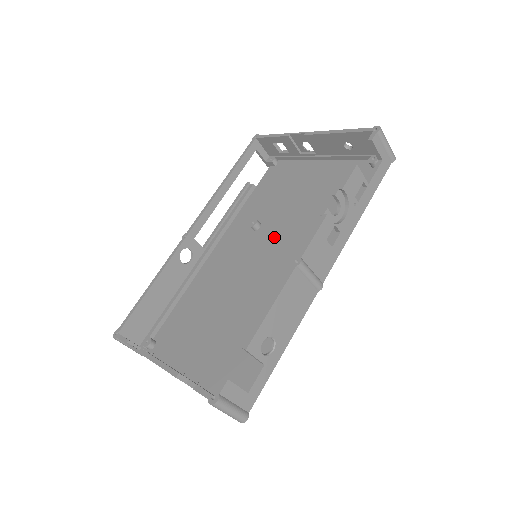
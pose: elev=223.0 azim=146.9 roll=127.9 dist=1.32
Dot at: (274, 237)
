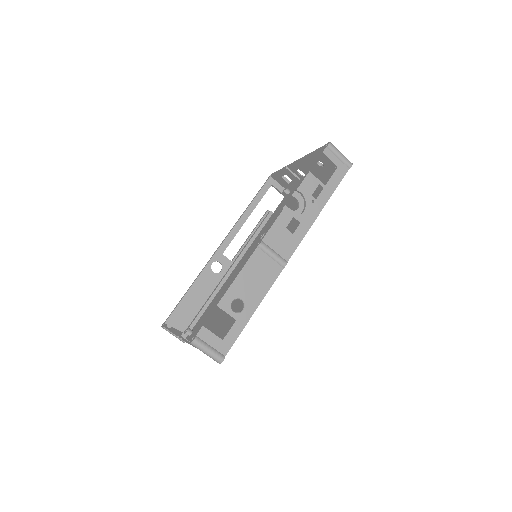
Dot at: occluded
